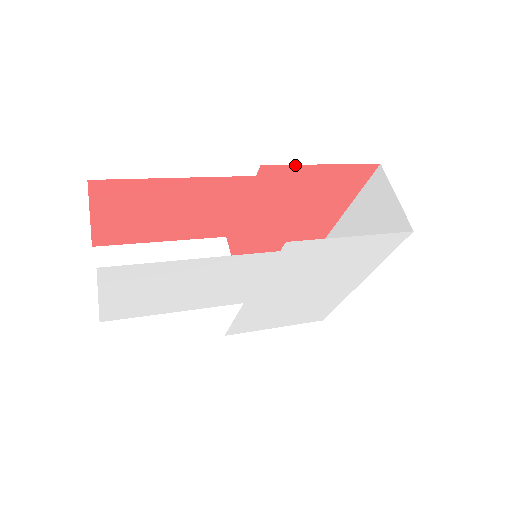
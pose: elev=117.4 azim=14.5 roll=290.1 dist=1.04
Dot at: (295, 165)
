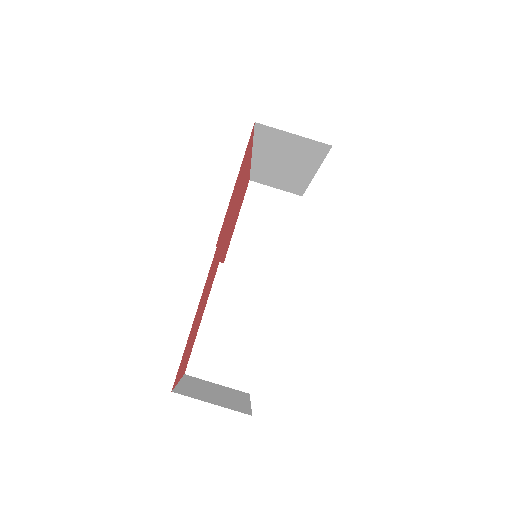
Dot at: occluded
